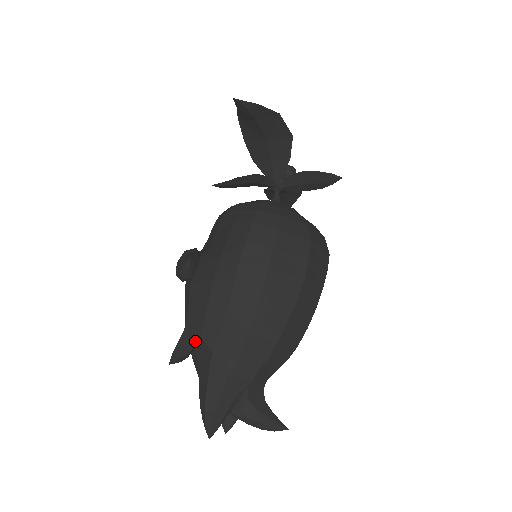
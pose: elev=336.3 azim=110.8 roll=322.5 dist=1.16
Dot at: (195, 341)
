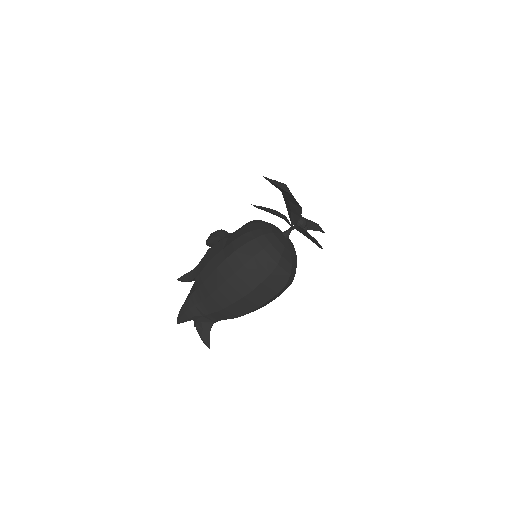
Dot at: (192, 278)
